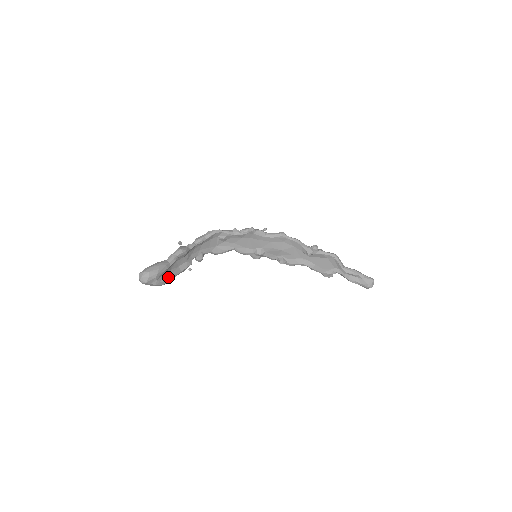
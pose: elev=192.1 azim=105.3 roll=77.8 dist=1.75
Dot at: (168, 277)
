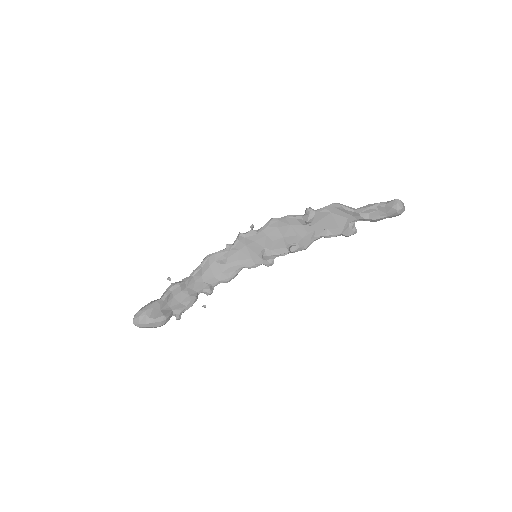
Dot at: (166, 313)
